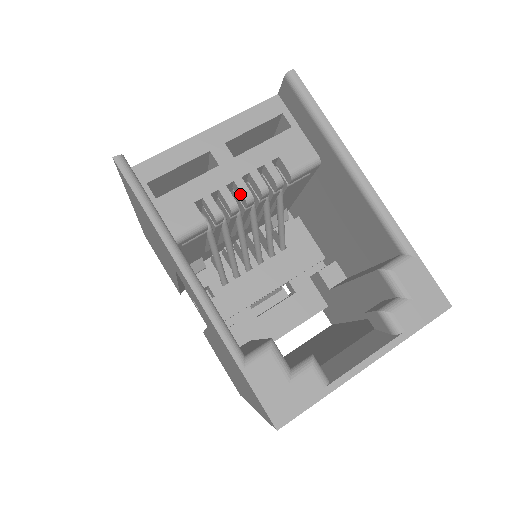
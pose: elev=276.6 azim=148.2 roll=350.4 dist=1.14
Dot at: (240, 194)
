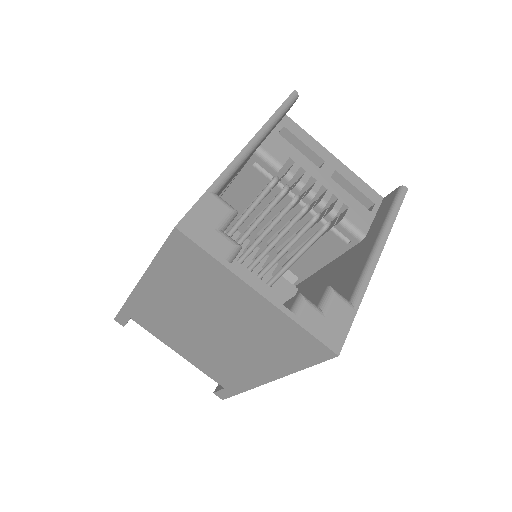
Dot at: (310, 189)
